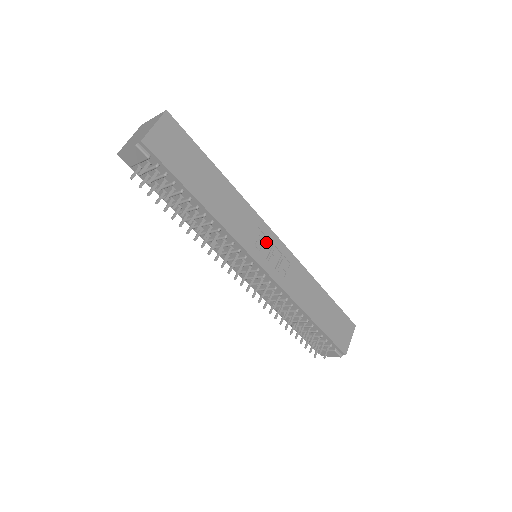
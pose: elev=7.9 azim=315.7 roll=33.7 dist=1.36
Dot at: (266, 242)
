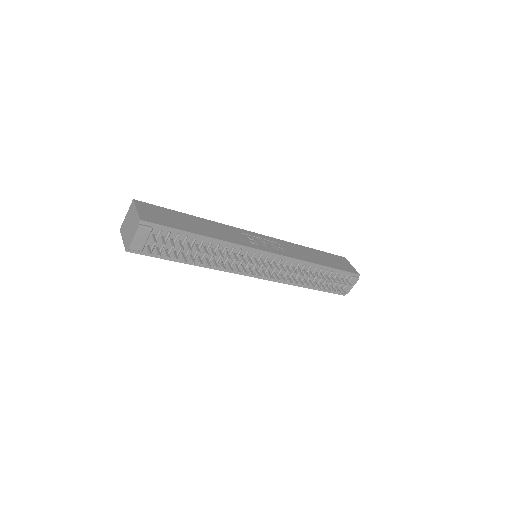
Dot at: (255, 239)
